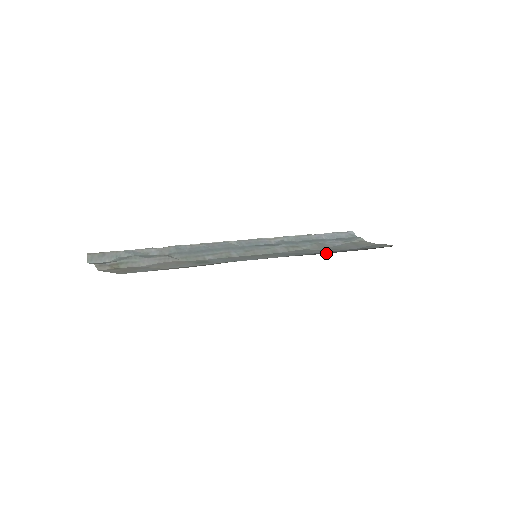
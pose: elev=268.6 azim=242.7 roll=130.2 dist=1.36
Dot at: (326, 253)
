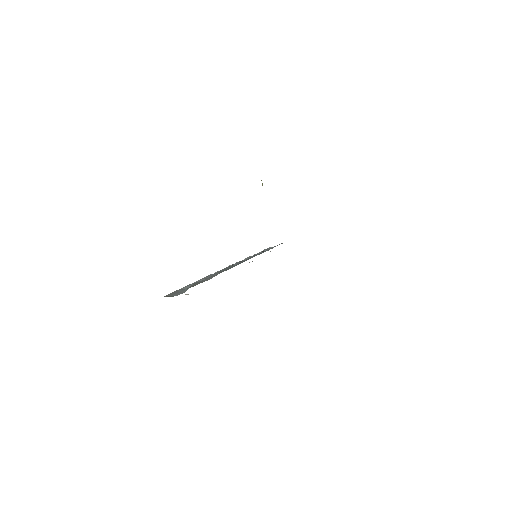
Dot at: occluded
